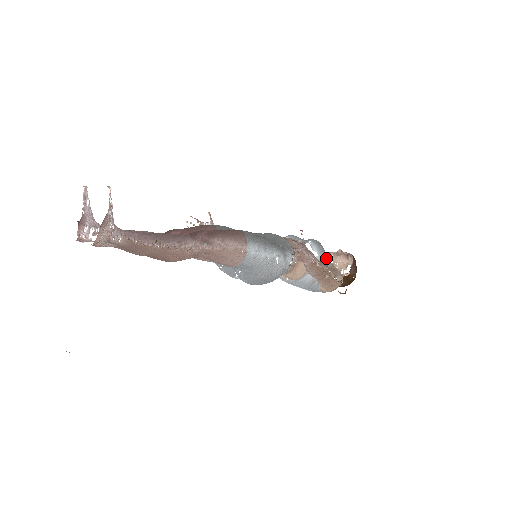
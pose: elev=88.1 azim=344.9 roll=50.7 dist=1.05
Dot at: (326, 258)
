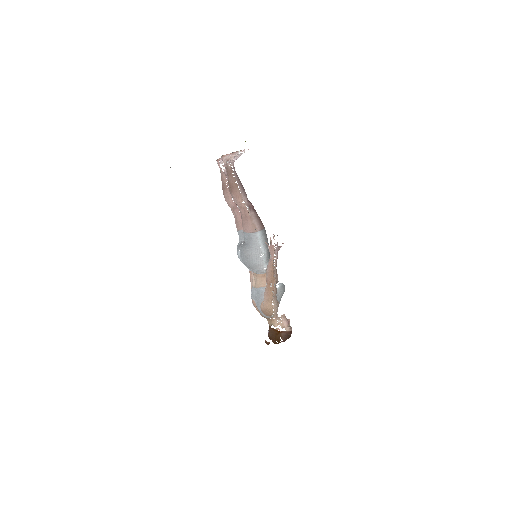
Dot at: (280, 296)
